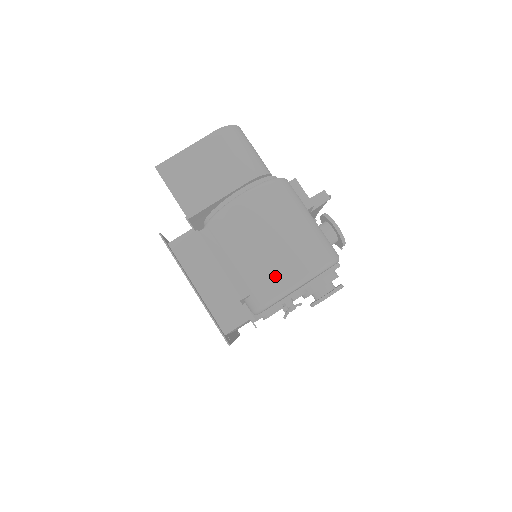
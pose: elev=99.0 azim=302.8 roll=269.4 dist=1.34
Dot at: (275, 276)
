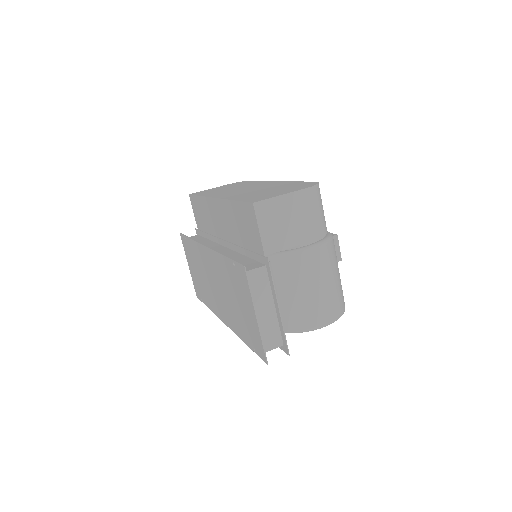
Dot at: (309, 317)
